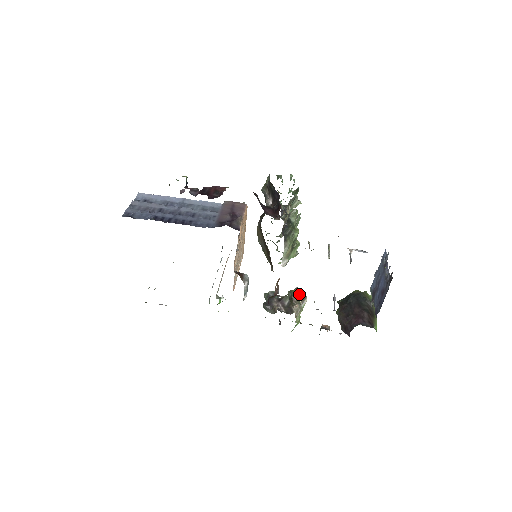
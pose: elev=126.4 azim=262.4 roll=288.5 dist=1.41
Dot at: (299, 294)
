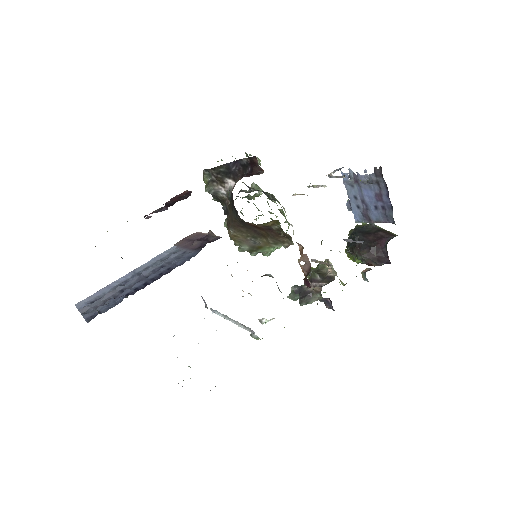
Dot at: (318, 264)
